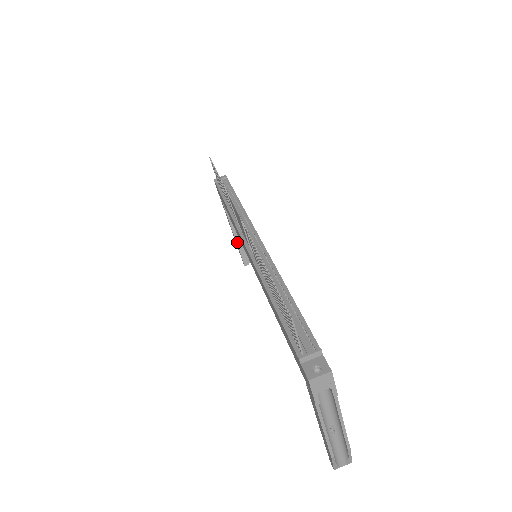
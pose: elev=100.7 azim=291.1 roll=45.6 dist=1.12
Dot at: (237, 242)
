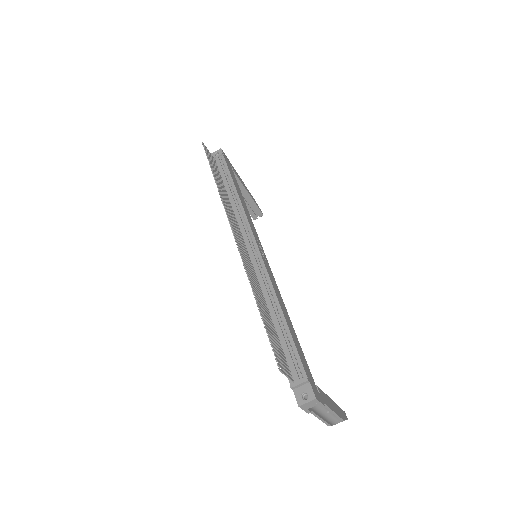
Dot at: occluded
